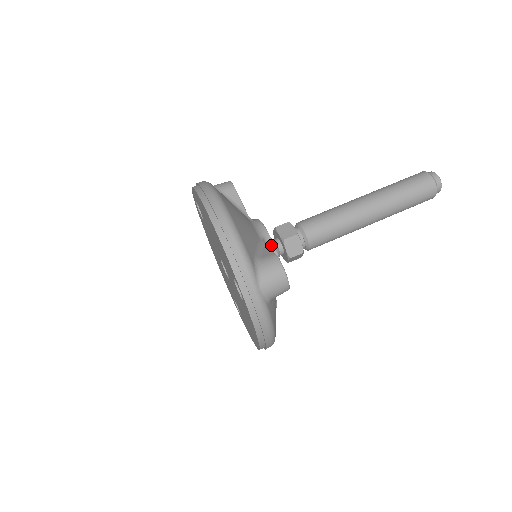
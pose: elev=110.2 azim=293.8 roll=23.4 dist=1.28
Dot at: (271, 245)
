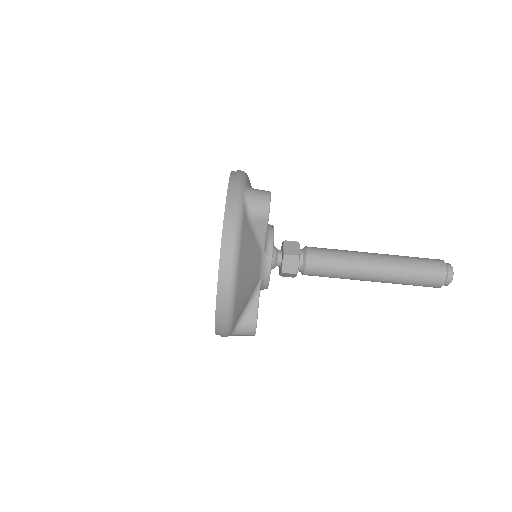
Dot at: (266, 284)
